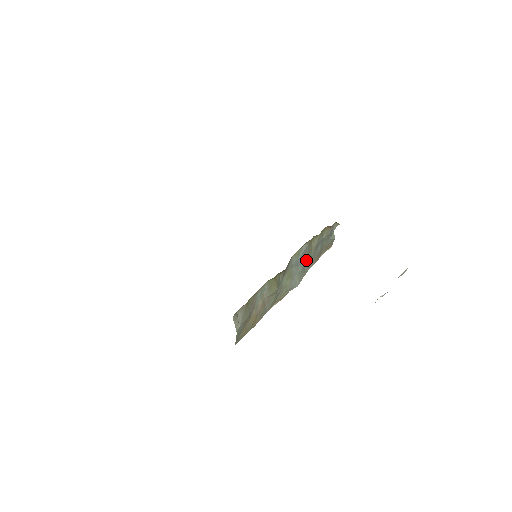
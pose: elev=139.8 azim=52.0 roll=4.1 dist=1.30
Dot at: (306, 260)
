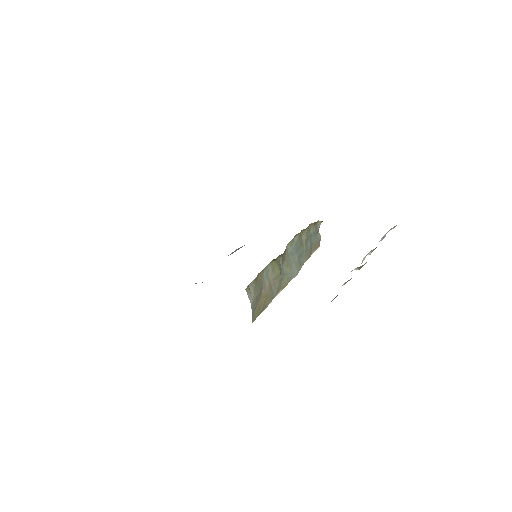
Dot at: (300, 252)
